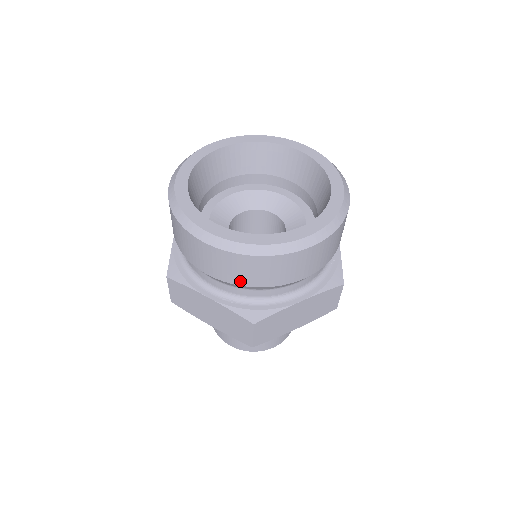
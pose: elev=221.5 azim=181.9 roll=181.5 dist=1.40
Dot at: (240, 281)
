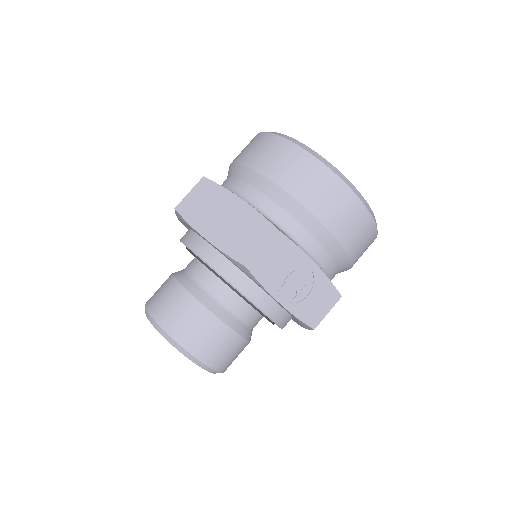
Dot at: (237, 158)
